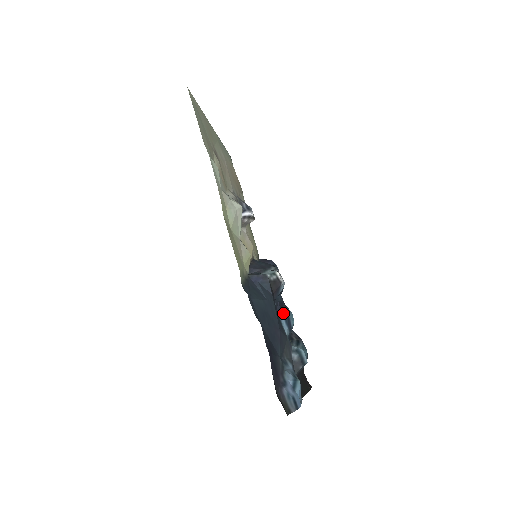
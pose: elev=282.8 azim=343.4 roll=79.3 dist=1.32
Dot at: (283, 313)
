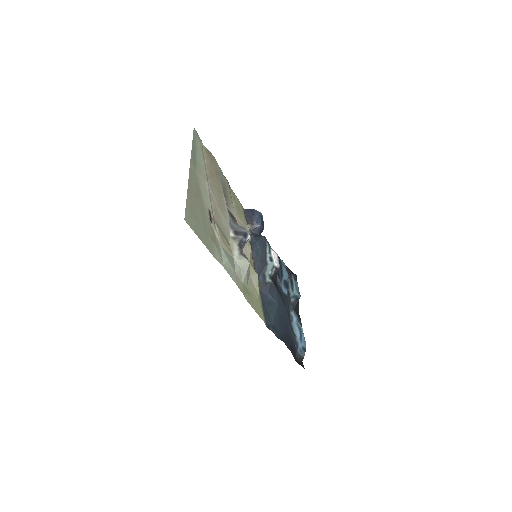
Dot at: (282, 281)
